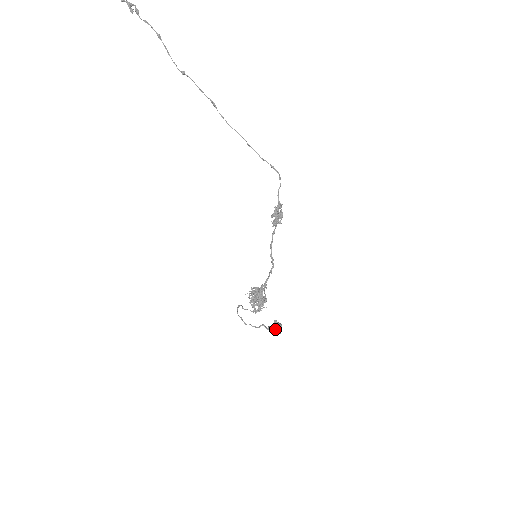
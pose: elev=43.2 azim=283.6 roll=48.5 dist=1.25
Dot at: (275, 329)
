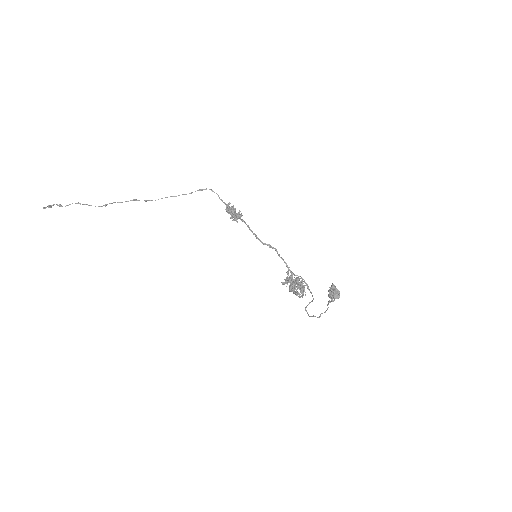
Dot at: (331, 293)
